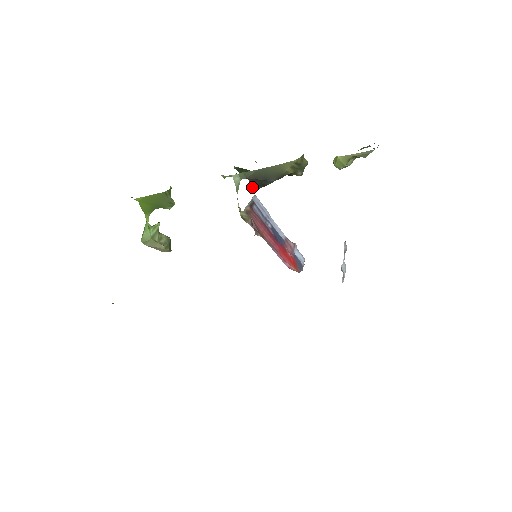
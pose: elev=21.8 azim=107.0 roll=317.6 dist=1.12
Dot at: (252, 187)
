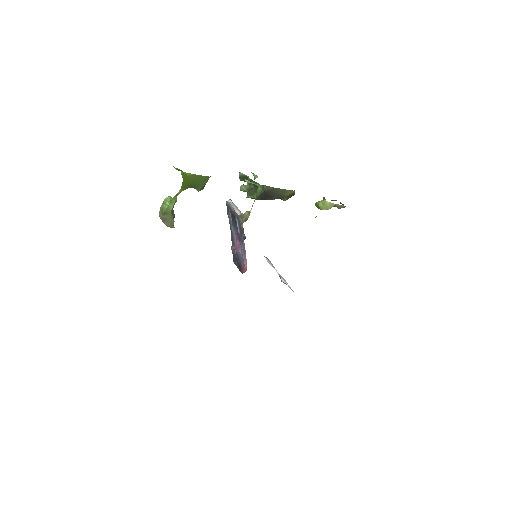
Dot at: (252, 196)
